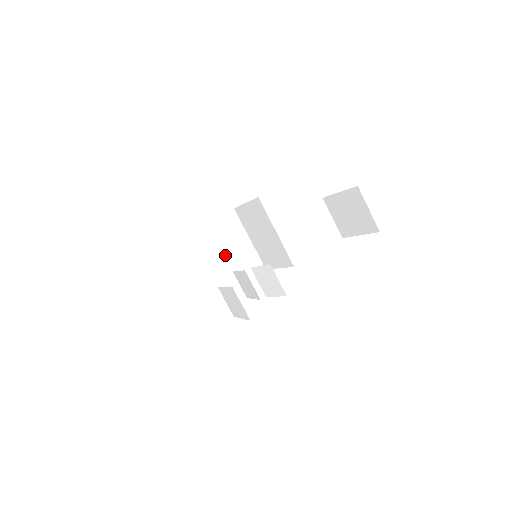
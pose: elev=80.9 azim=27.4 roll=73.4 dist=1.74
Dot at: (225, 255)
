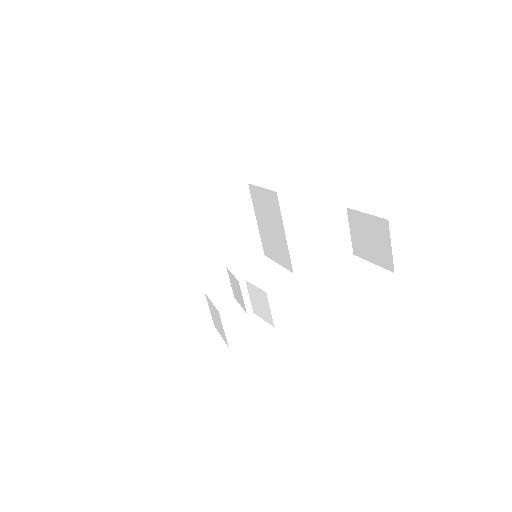
Dot at: (225, 232)
